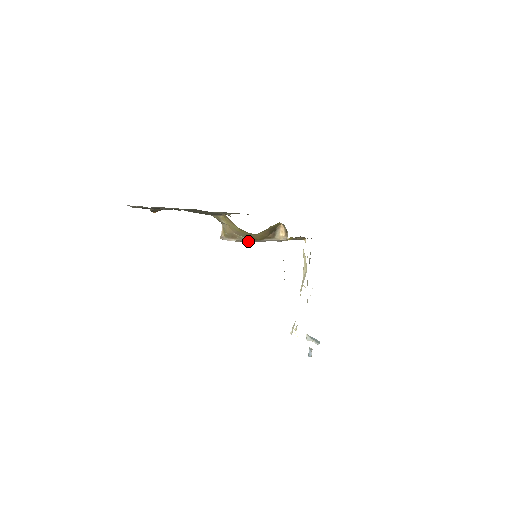
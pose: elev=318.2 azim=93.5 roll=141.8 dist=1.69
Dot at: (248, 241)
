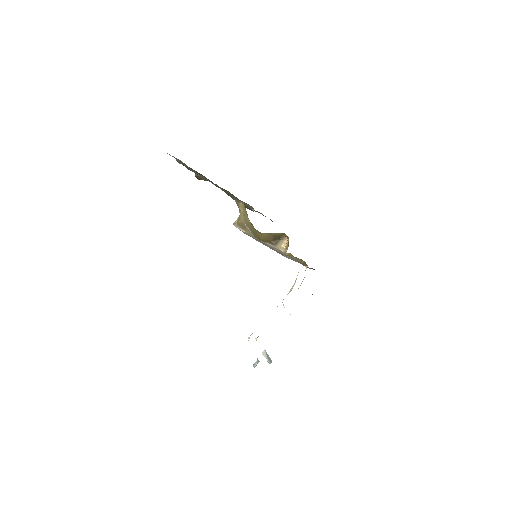
Dot at: (256, 240)
